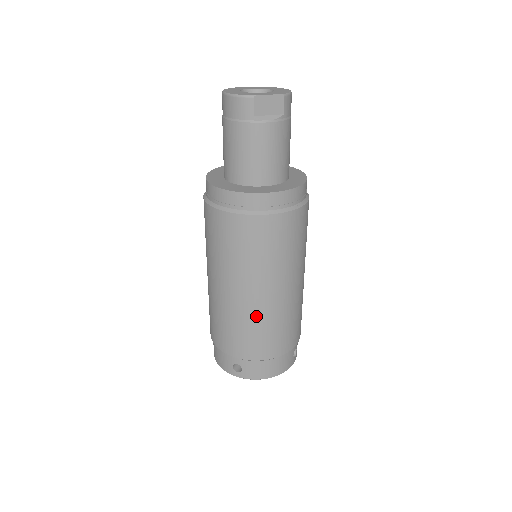
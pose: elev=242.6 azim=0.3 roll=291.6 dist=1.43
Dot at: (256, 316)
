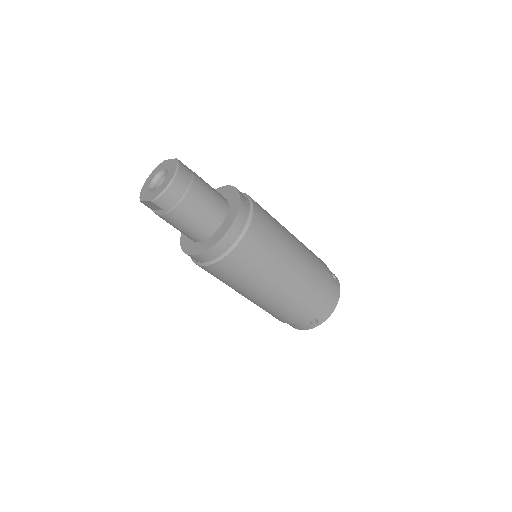
Dot at: occluded
